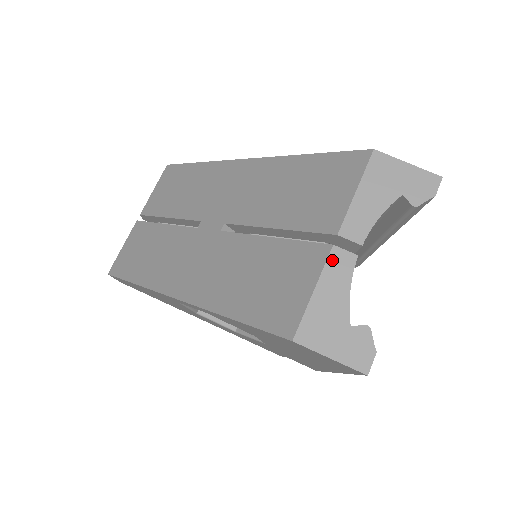
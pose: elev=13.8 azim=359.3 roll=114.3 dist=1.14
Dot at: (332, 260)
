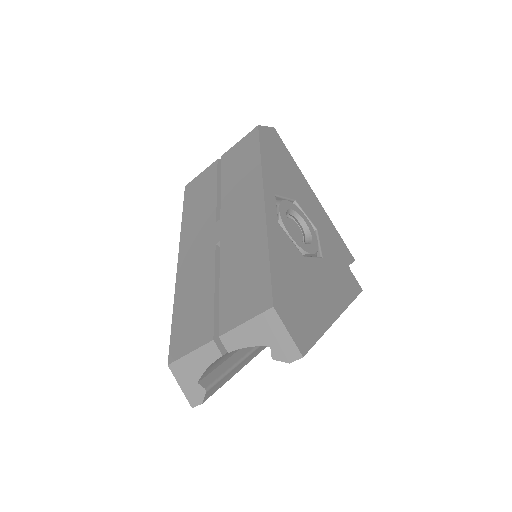
Dot at: (208, 347)
